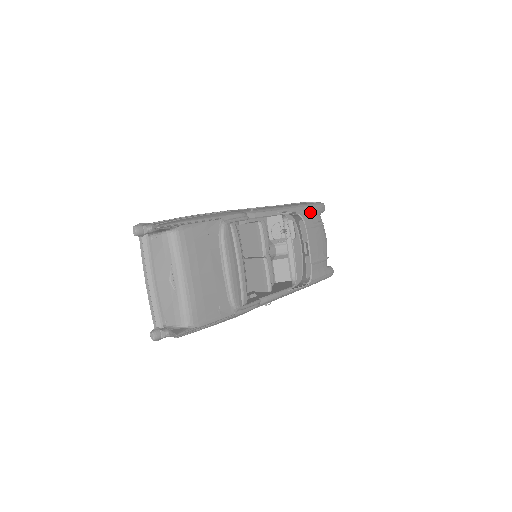
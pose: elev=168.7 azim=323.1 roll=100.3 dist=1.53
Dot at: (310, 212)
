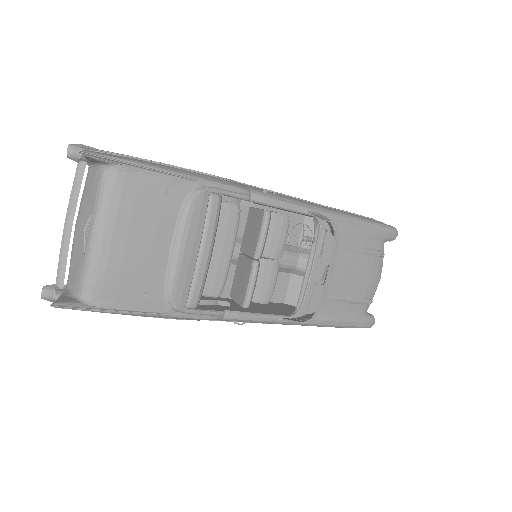
Dot at: (365, 231)
